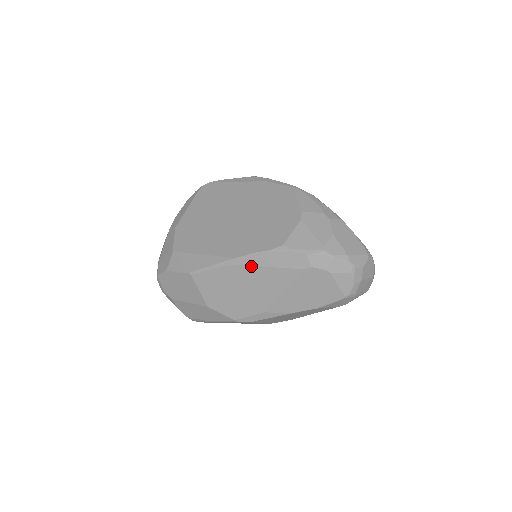
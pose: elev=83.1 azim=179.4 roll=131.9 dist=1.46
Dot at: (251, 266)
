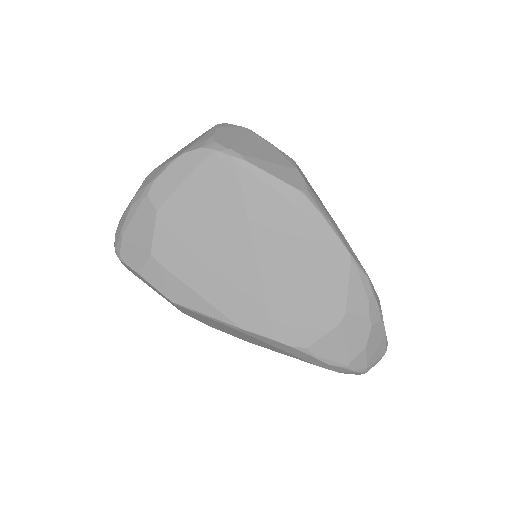
Dot at: (258, 339)
